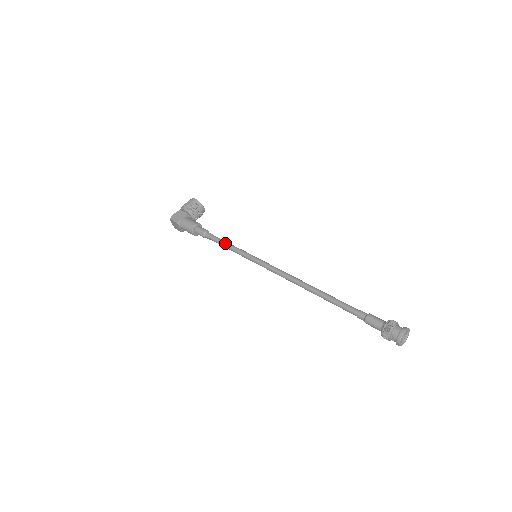
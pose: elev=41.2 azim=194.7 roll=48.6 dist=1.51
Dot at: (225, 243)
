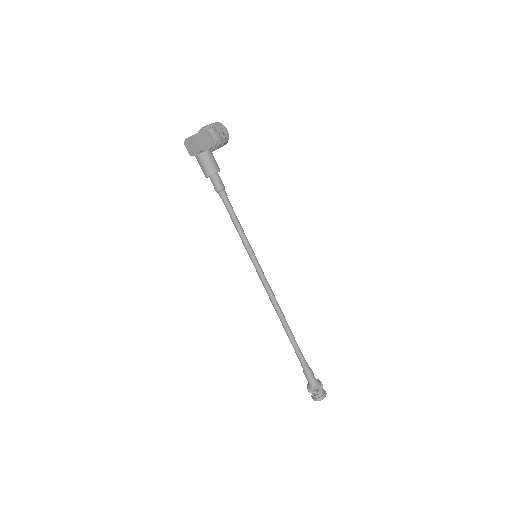
Dot at: (238, 220)
